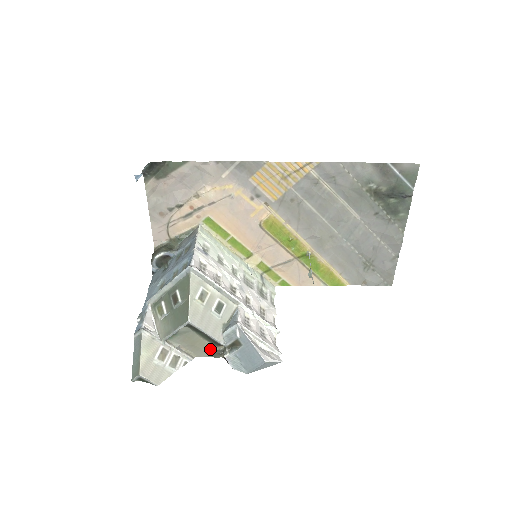
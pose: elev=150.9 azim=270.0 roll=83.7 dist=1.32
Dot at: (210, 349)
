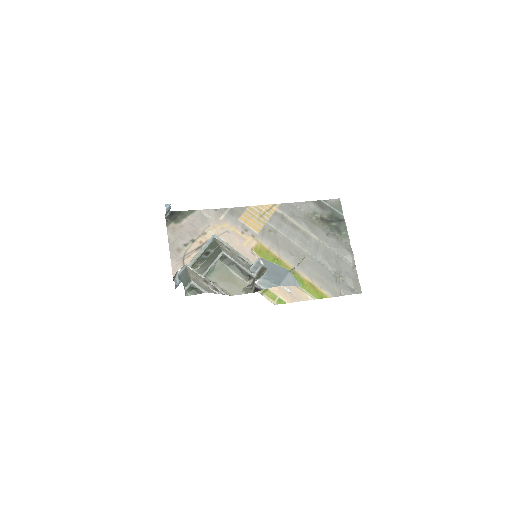
Dot at: (242, 285)
